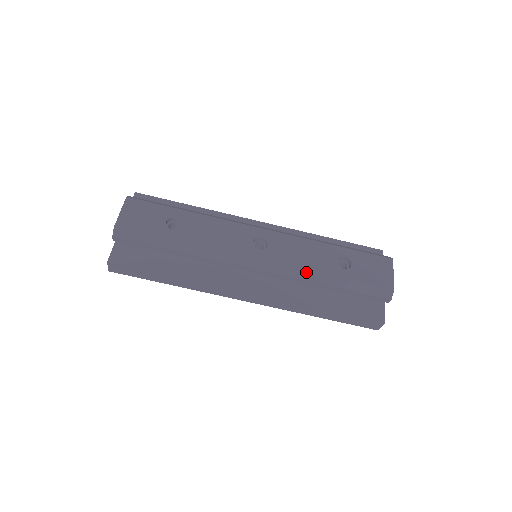
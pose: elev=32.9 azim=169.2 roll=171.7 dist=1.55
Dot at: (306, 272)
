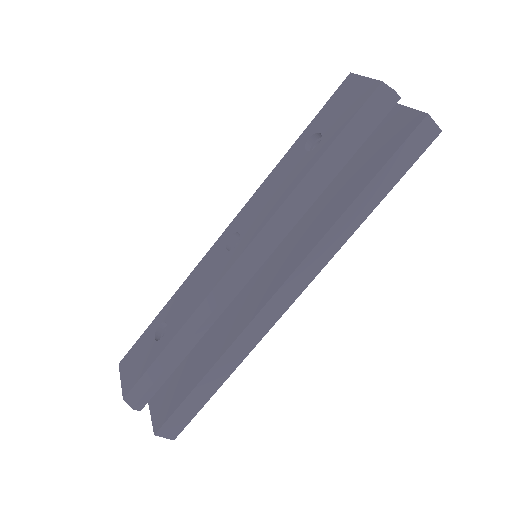
Dot at: (290, 199)
